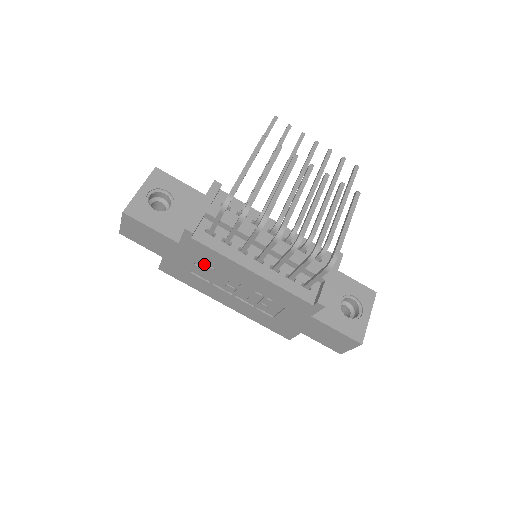
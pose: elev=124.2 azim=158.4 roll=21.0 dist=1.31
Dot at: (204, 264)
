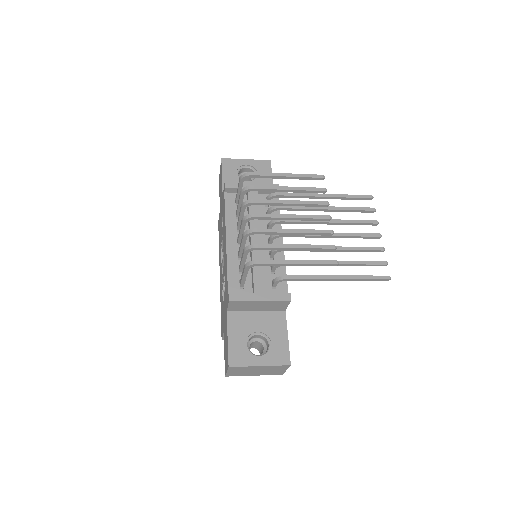
Dot at: occluded
